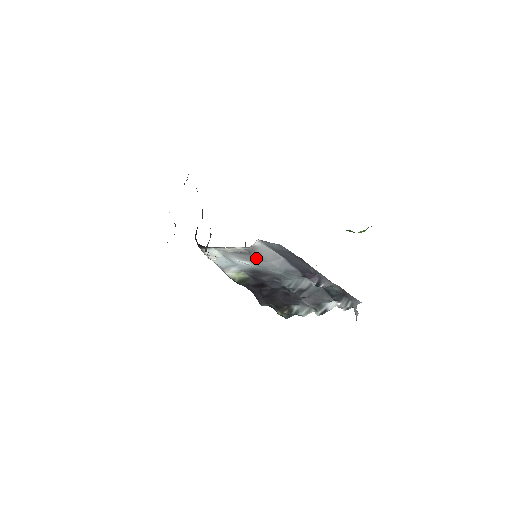
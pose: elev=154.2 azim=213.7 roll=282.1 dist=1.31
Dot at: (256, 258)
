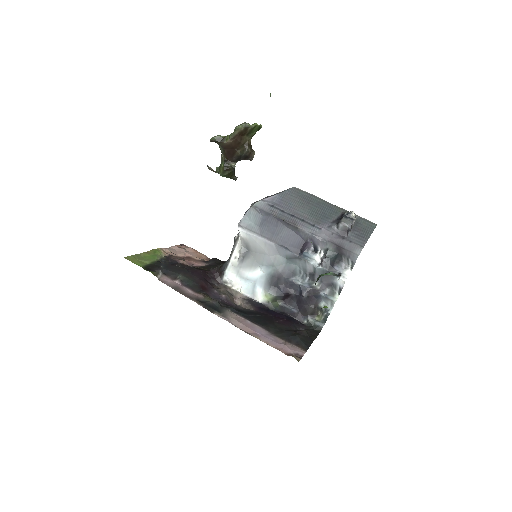
Dot at: (257, 257)
